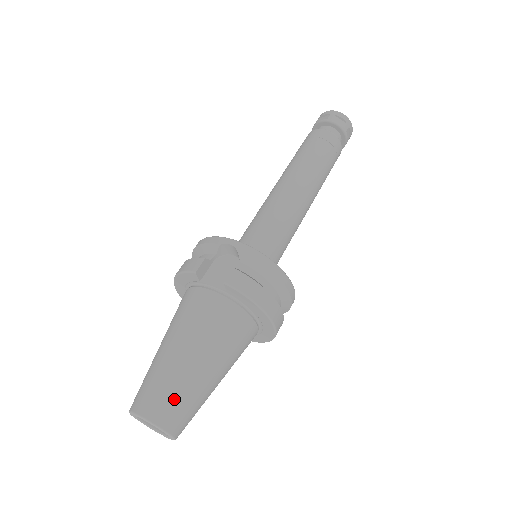
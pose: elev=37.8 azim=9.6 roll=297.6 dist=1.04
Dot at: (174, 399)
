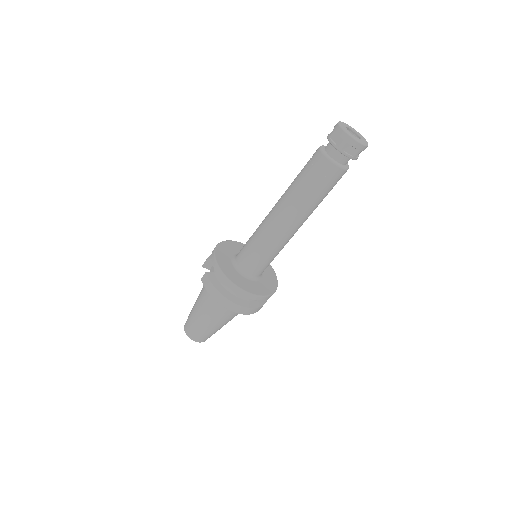
Dot at: (191, 326)
